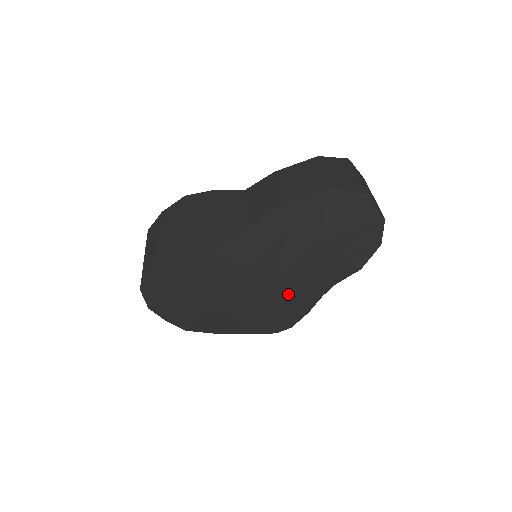
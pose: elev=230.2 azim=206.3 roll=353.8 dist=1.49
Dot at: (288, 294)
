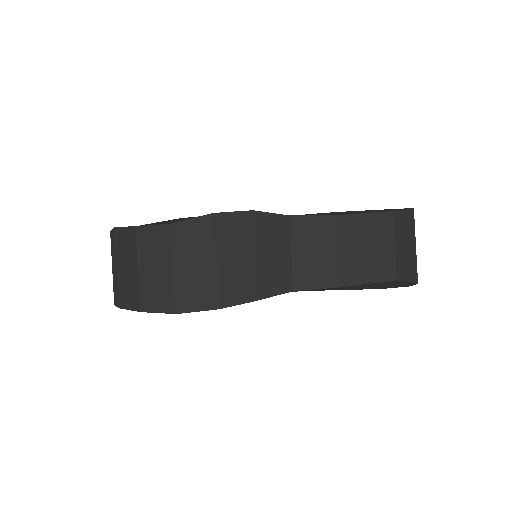
Dot at: occluded
